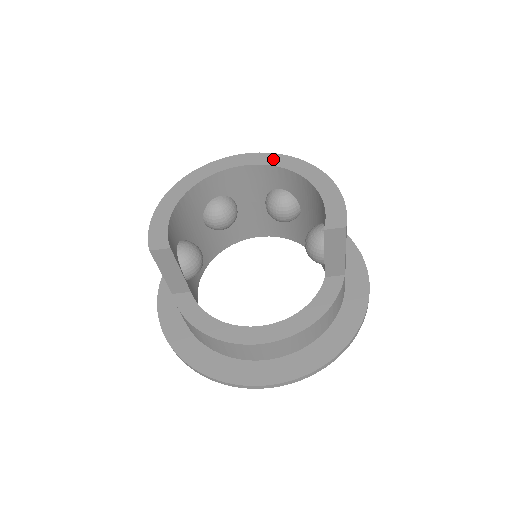
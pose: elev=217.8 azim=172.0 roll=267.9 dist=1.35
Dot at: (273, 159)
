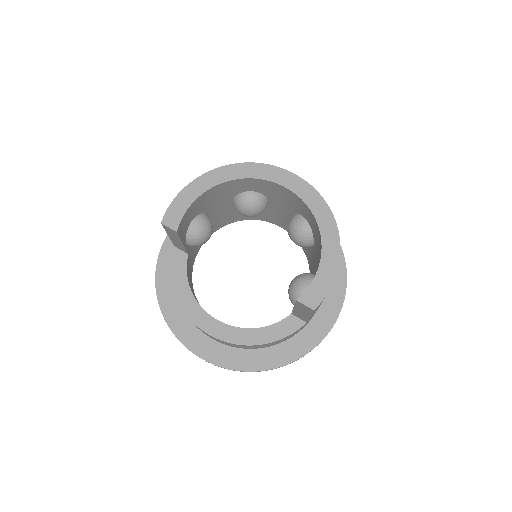
Dot at: (312, 198)
